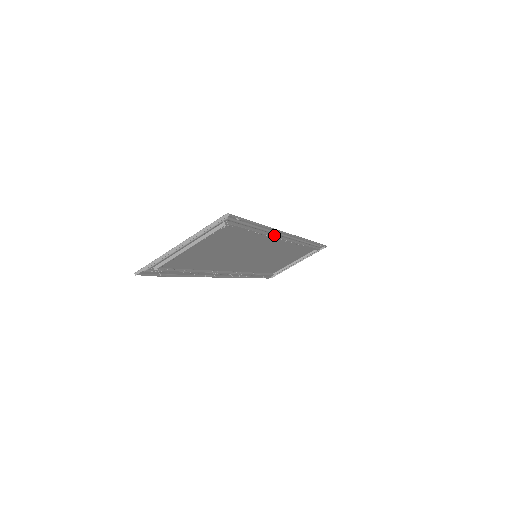
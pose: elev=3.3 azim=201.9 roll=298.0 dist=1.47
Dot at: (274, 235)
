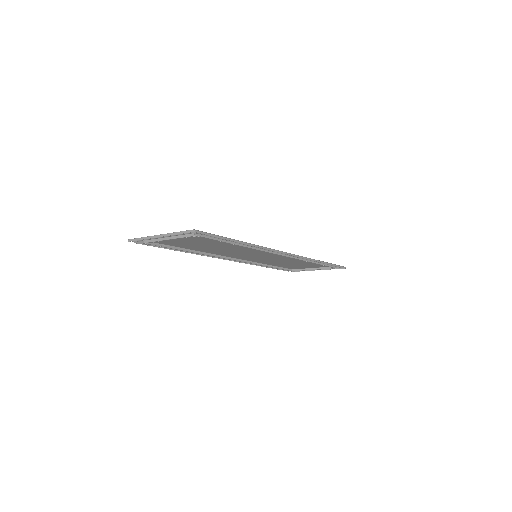
Dot at: (264, 249)
